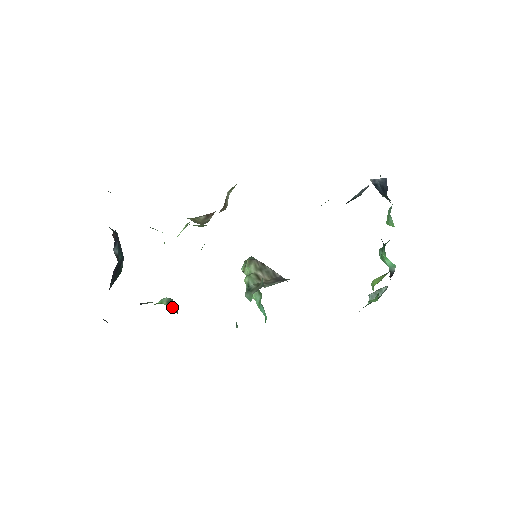
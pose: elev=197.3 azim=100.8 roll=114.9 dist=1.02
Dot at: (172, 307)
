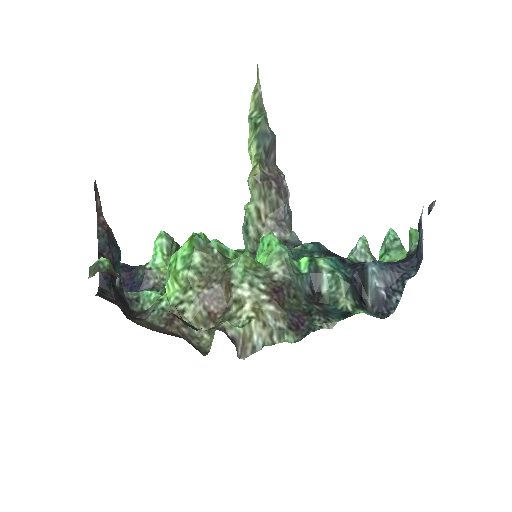
Dot at: (172, 253)
